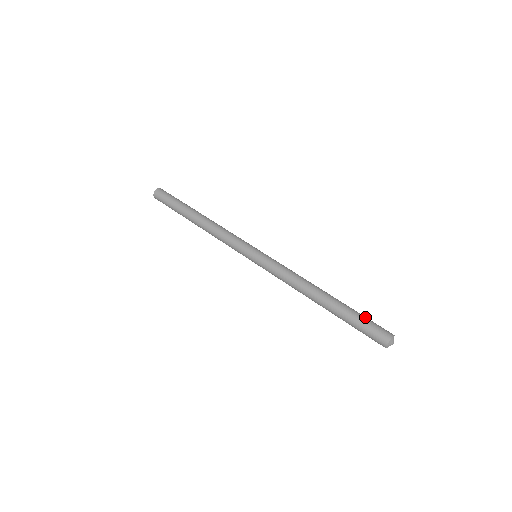
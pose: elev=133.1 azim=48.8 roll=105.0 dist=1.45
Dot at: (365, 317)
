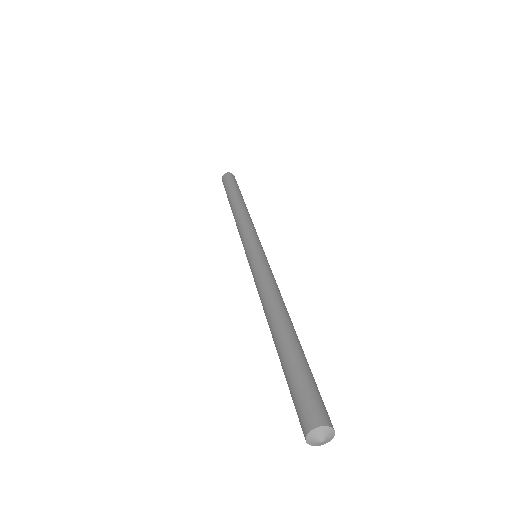
Dot at: (298, 378)
